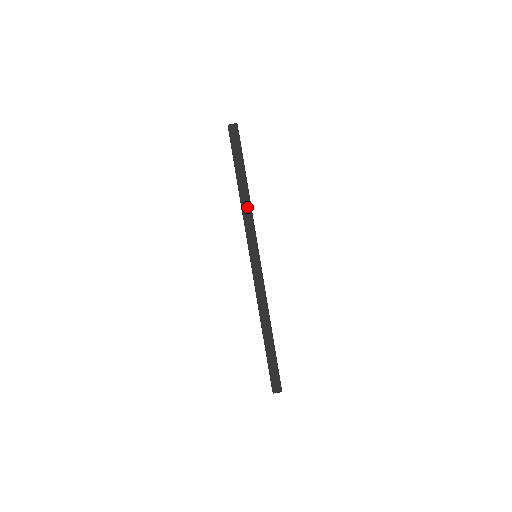
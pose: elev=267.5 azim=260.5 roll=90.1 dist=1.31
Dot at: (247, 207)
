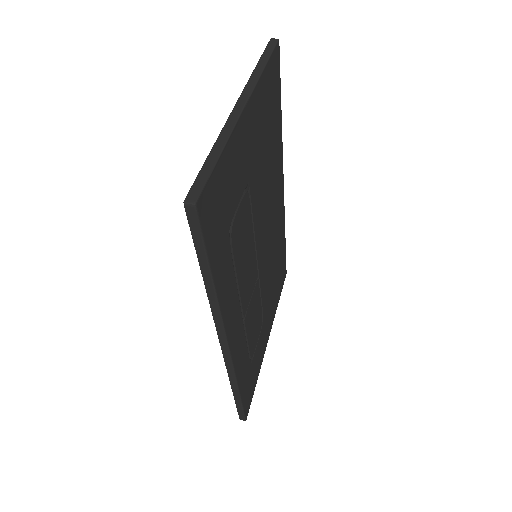
Dot at: (257, 75)
